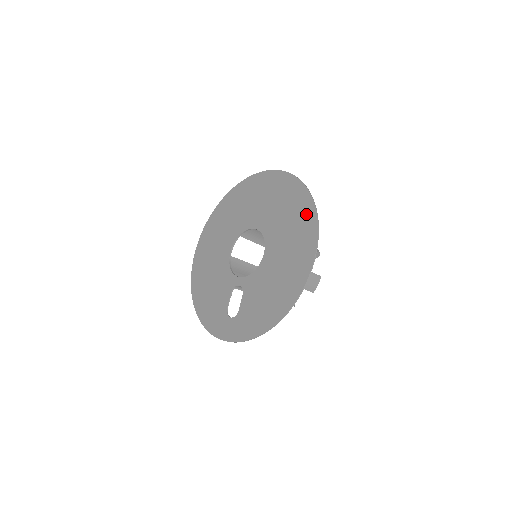
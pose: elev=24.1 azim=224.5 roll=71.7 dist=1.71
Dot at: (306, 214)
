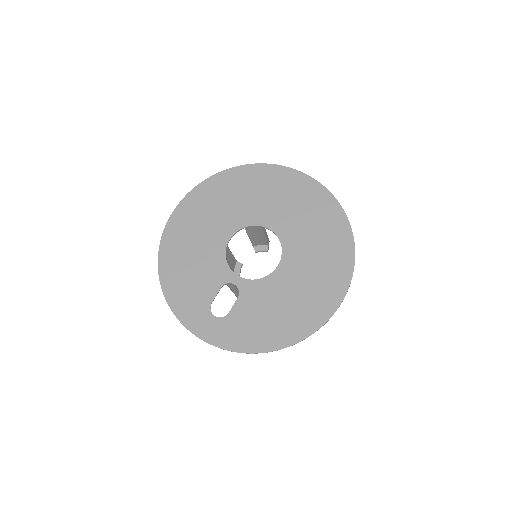
Dot at: (342, 251)
